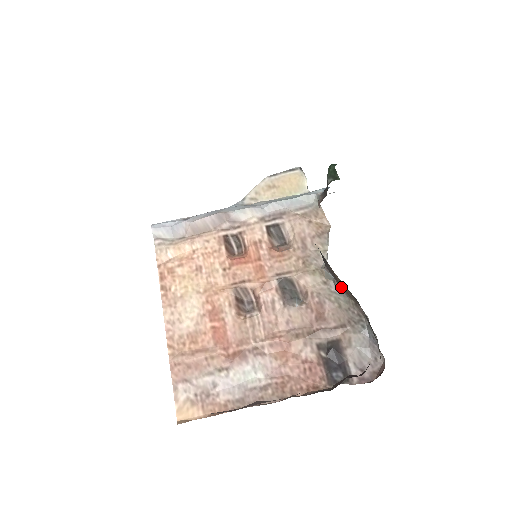
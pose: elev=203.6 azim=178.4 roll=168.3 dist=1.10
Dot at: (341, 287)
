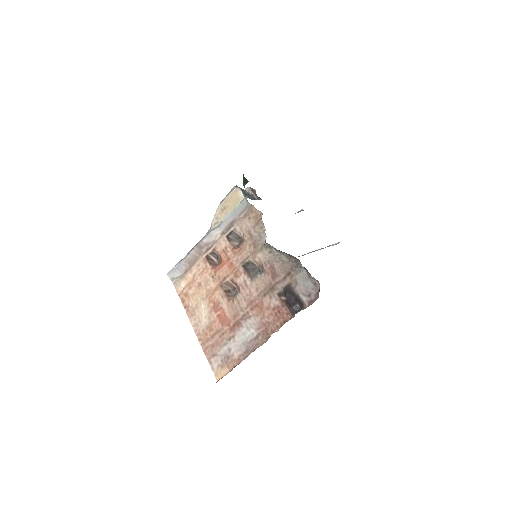
Dot at: (277, 250)
